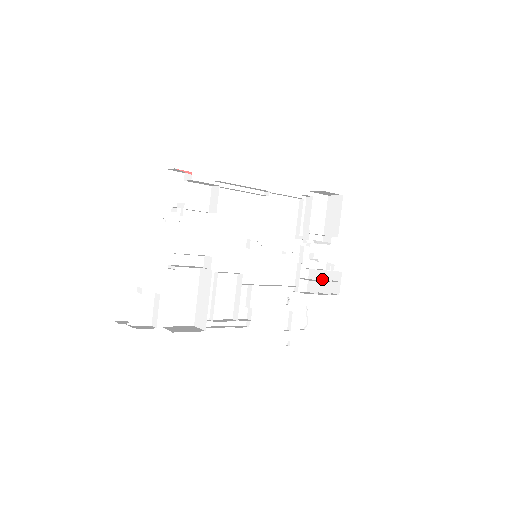
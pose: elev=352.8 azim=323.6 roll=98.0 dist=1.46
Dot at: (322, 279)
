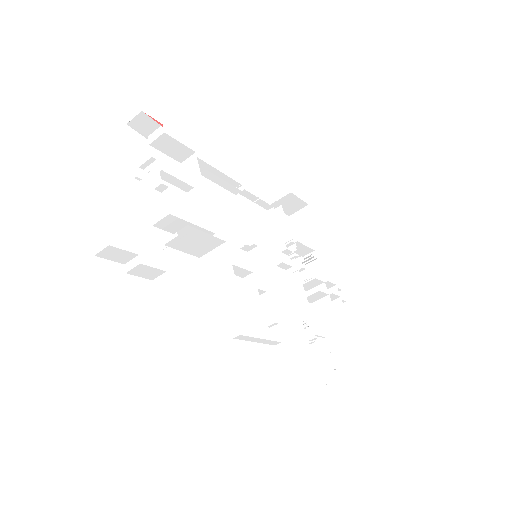
Dot at: occluded
